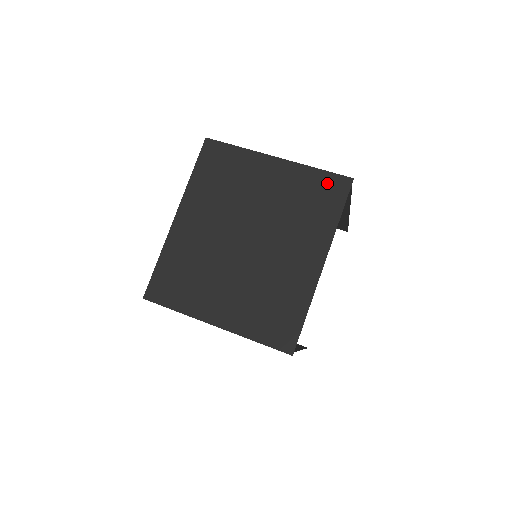
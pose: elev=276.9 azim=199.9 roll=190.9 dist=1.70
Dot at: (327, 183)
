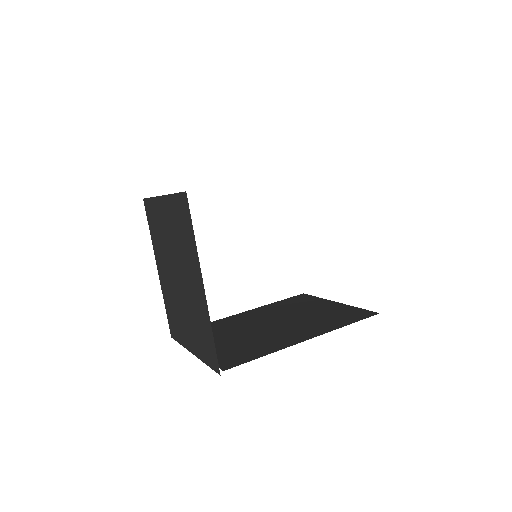
Dot at: (180, 205)
